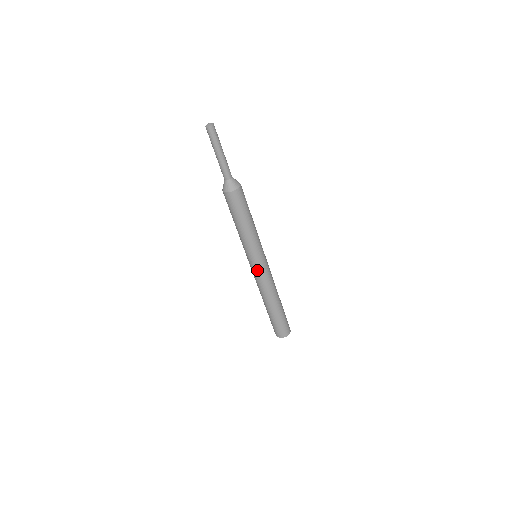
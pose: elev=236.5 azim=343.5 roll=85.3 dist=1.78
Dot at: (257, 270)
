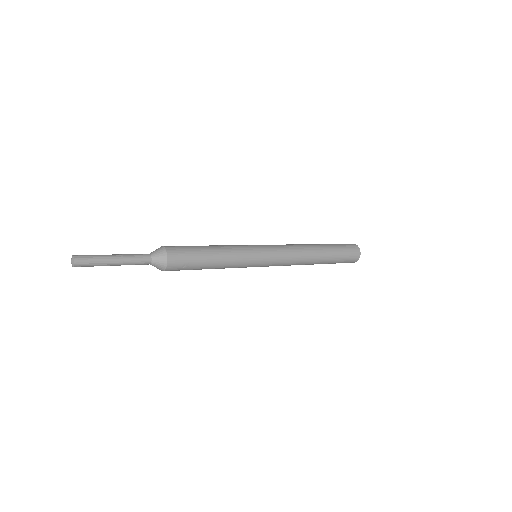
Dot at: occluded
